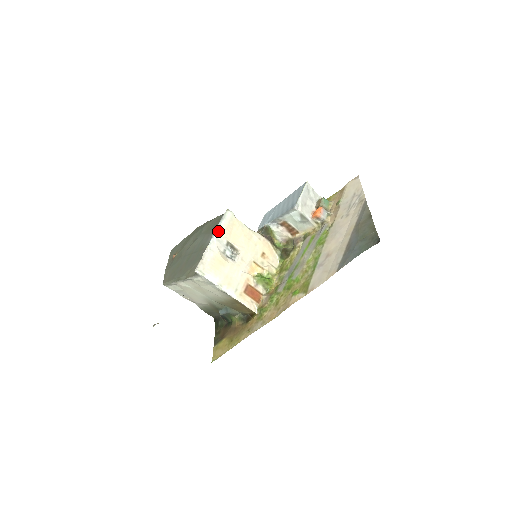
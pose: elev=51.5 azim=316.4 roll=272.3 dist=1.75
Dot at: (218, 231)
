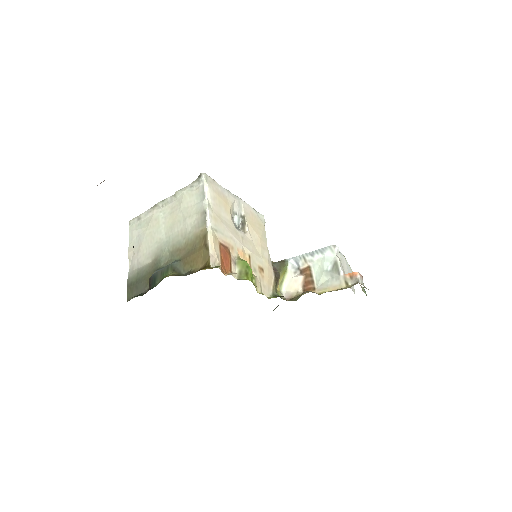
Dot at: (245, 202)
